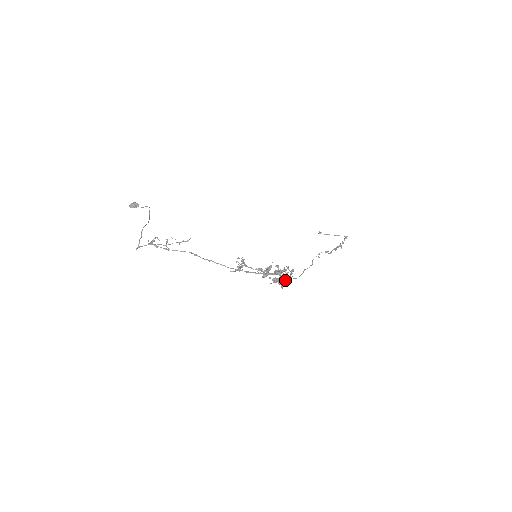
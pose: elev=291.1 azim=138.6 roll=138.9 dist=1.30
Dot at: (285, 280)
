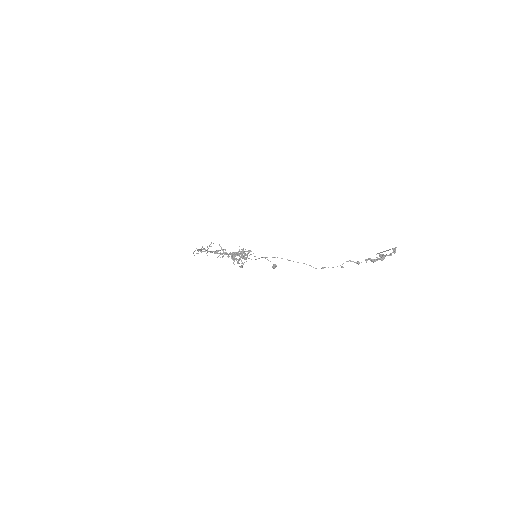
Dot at: (235, 256)
